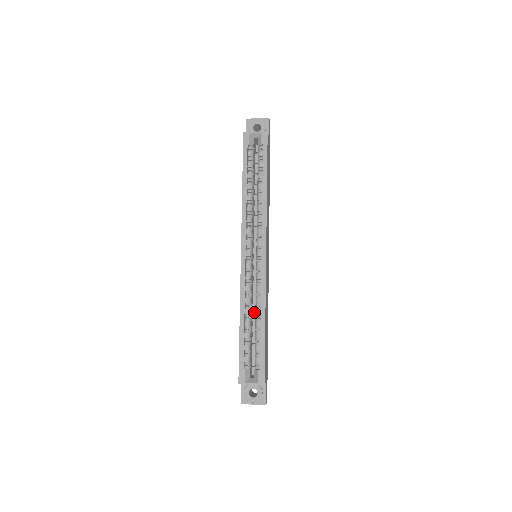
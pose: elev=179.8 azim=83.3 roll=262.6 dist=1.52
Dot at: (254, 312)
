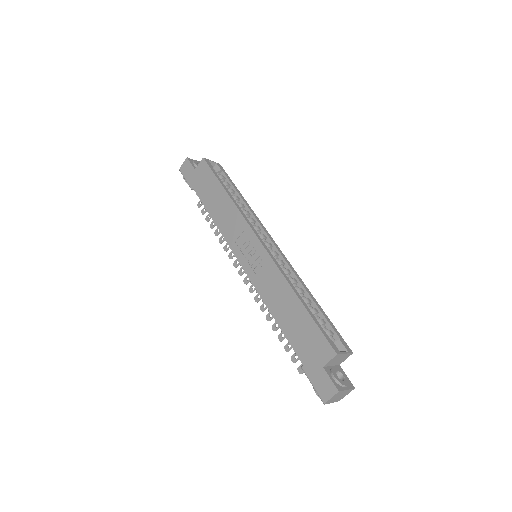
Dot at: occluded
